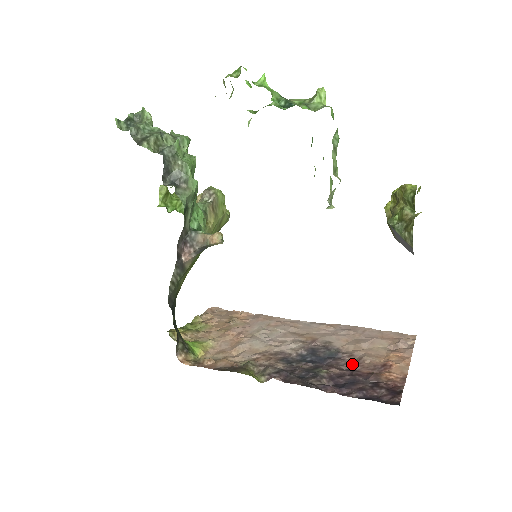
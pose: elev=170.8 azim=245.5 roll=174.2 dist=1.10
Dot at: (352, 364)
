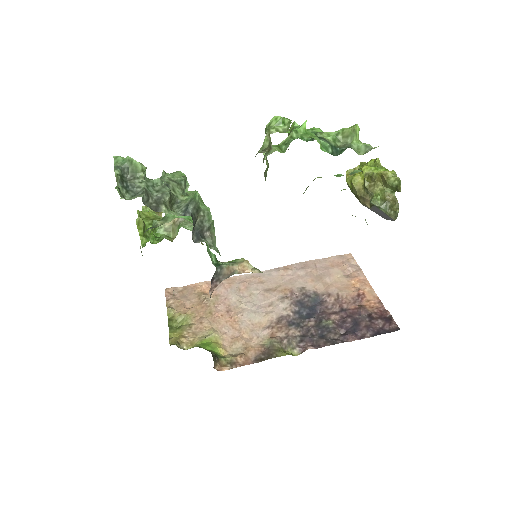
Dot at: (338, 304)
